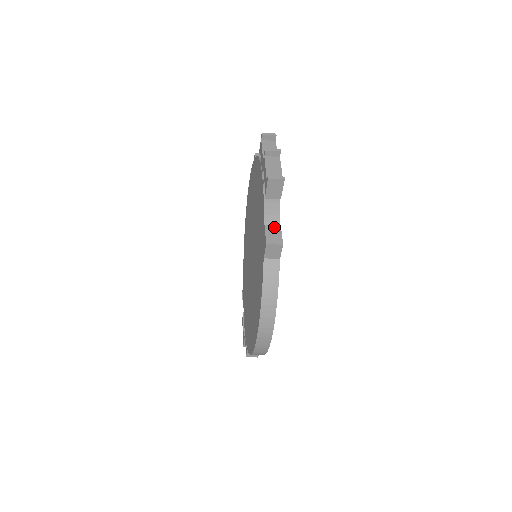
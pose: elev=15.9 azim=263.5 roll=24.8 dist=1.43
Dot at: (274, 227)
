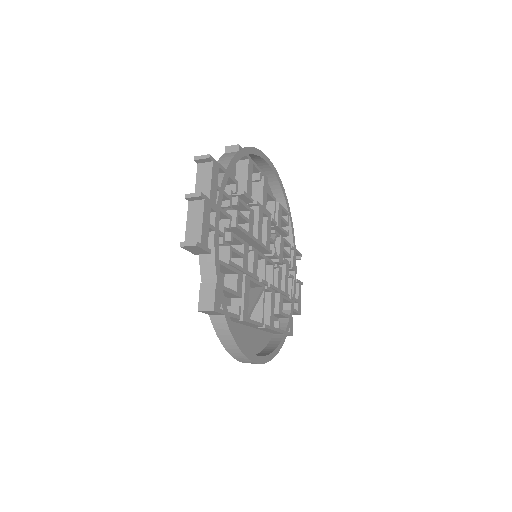
Dot at: (209, 286)
